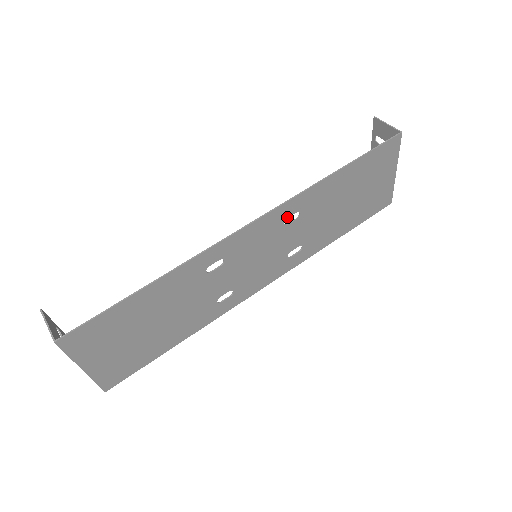
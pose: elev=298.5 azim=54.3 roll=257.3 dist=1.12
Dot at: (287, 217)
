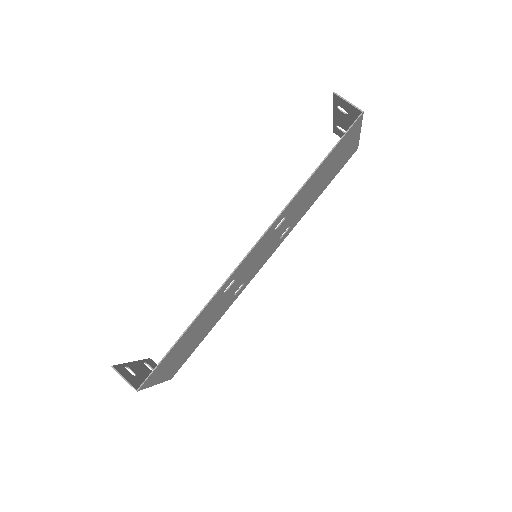
Dot at: (276, 226)
